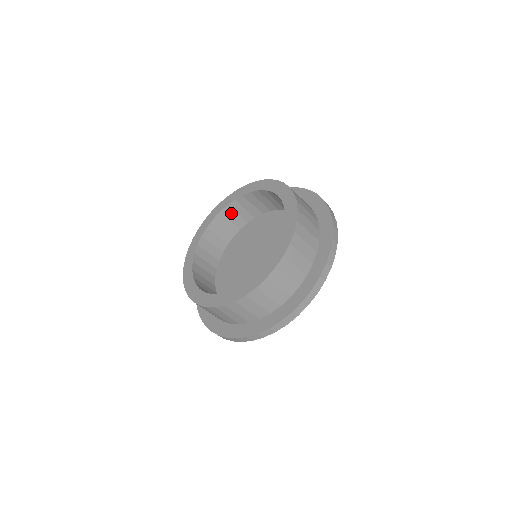
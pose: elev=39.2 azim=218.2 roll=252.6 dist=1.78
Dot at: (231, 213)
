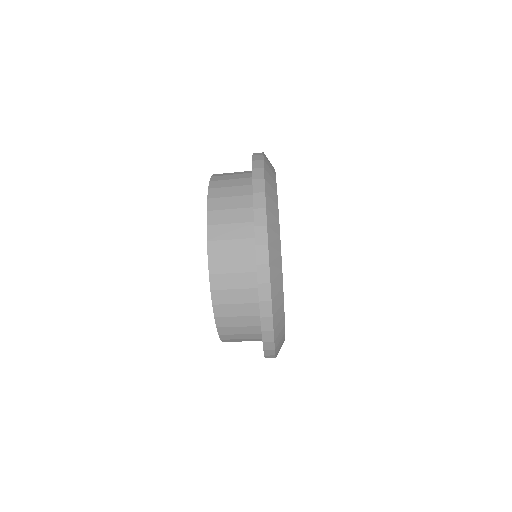
Dot at: occluded
